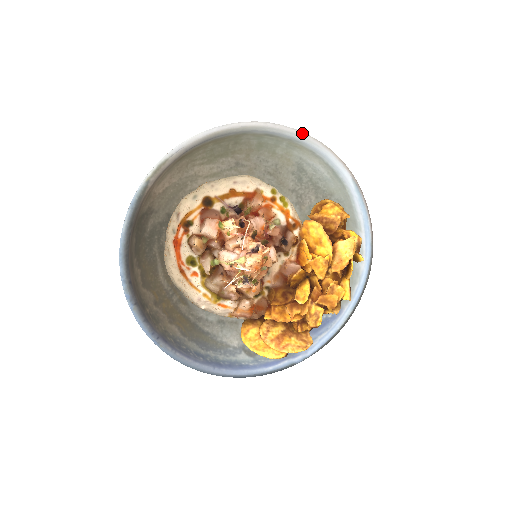
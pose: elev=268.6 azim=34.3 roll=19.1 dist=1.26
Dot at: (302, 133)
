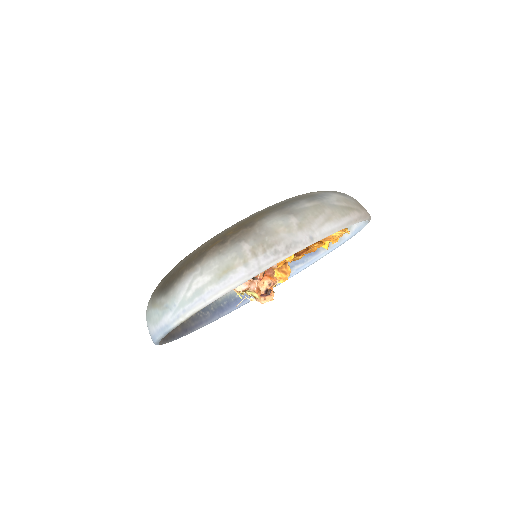
Dot at: (336, 231)
